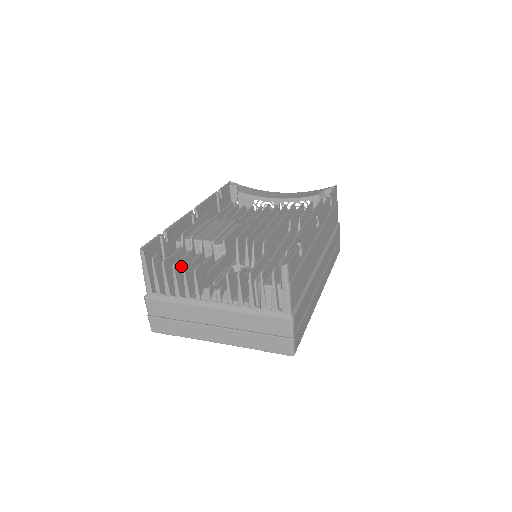
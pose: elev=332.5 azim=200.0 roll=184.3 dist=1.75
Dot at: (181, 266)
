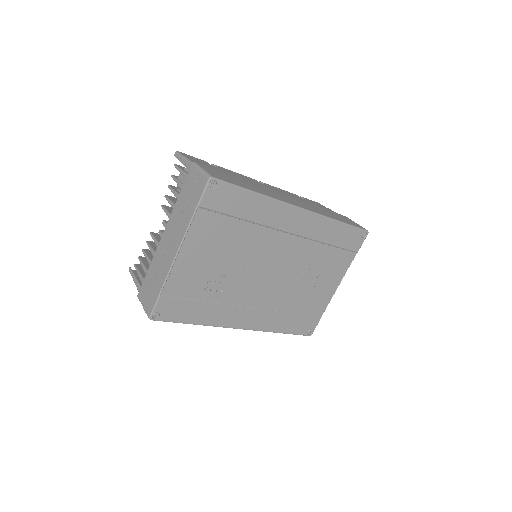
Dot at: occluded
